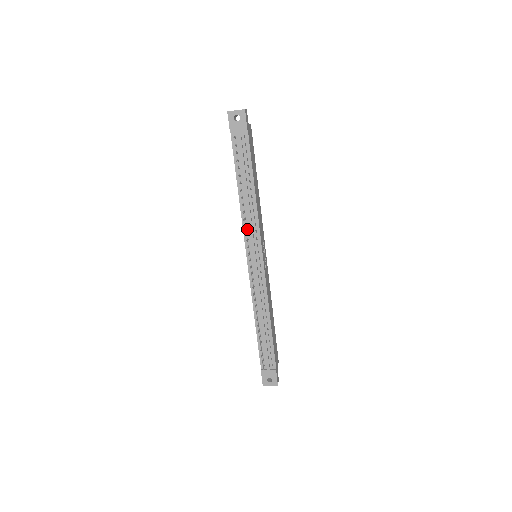
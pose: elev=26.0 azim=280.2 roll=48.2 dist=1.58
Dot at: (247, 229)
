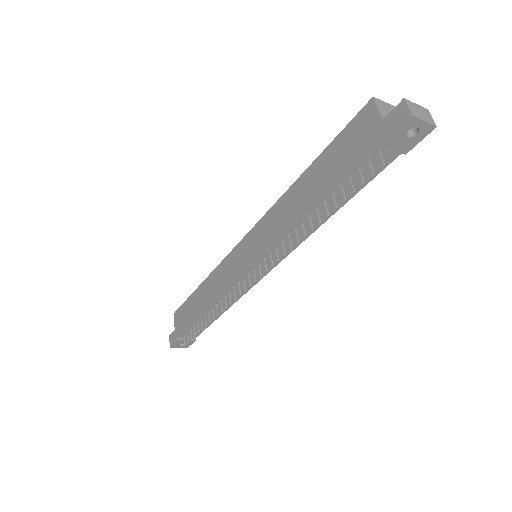
Dot at: (279, 246)
